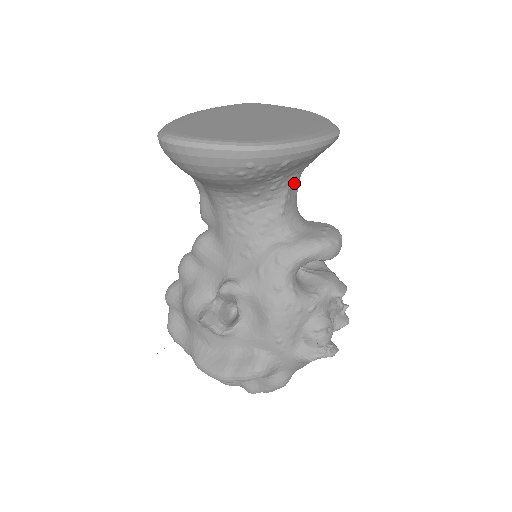
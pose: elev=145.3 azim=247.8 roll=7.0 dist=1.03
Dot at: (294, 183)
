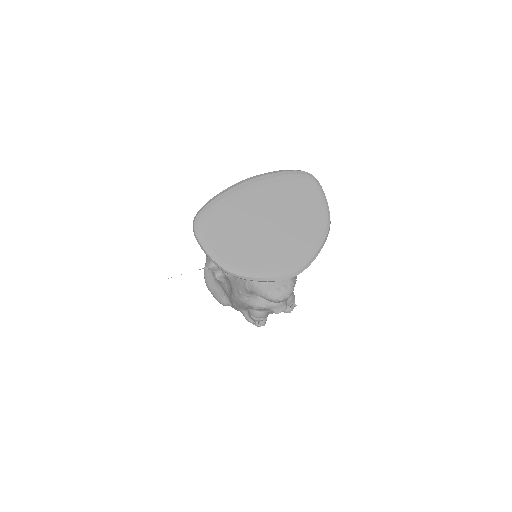
Dot at: occluded
